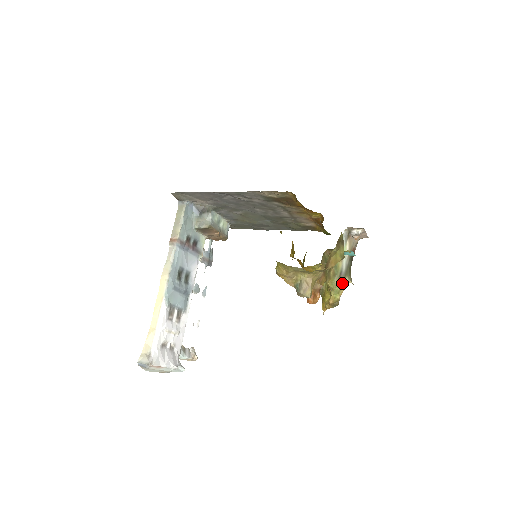
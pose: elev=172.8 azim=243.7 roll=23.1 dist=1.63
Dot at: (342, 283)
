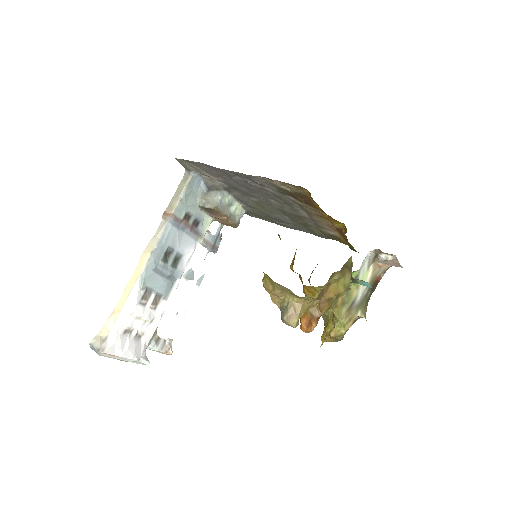
Dot at: (352, 315)
